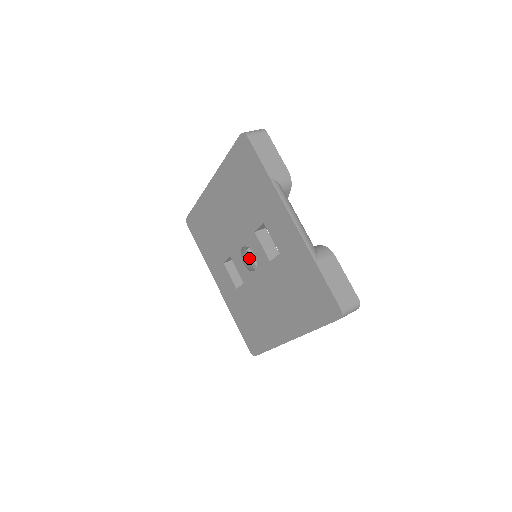
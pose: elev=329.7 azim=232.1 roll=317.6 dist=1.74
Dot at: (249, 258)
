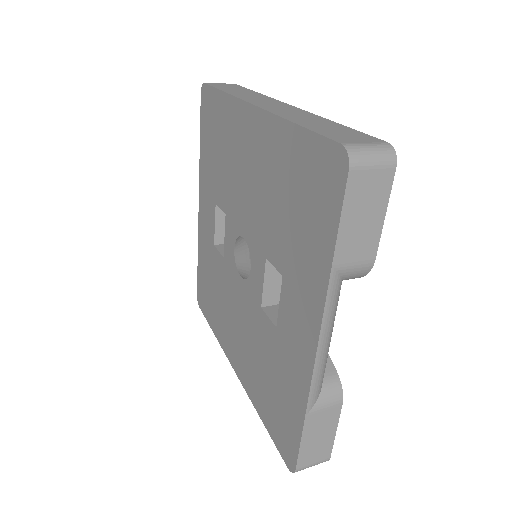
Dot at: occluded
